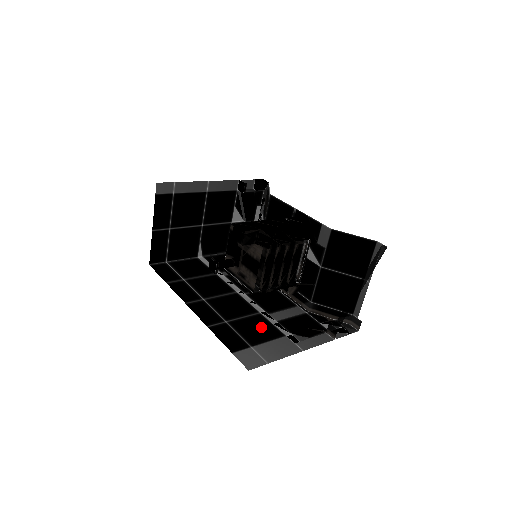
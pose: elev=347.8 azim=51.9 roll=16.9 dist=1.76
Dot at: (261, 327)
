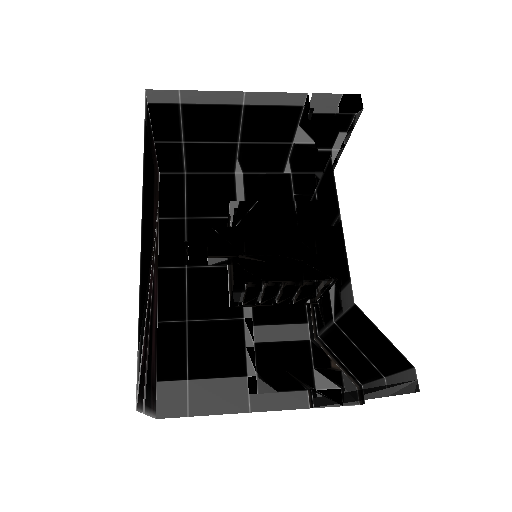
Dot at: (225, 347)
